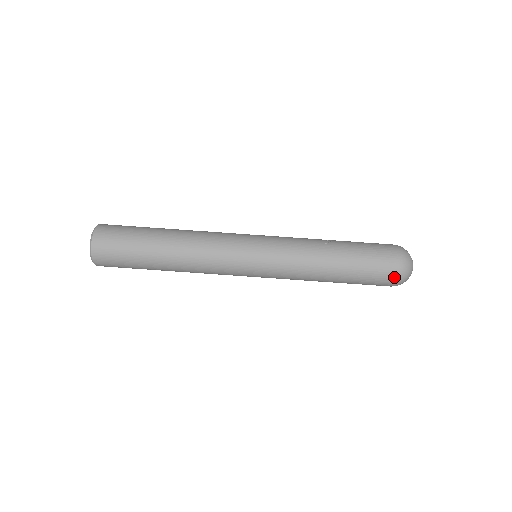
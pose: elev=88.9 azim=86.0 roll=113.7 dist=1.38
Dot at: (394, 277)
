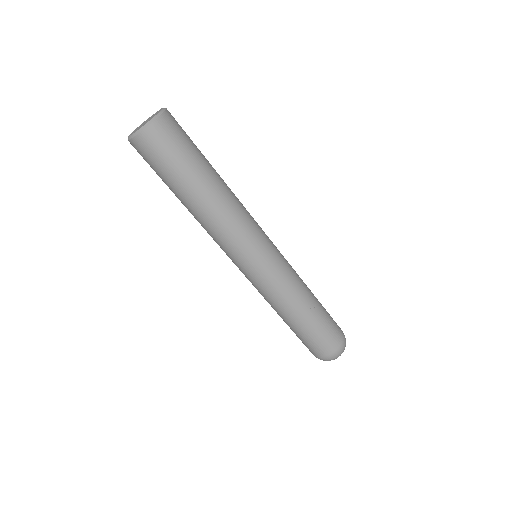
Dot at: (317, 356)
